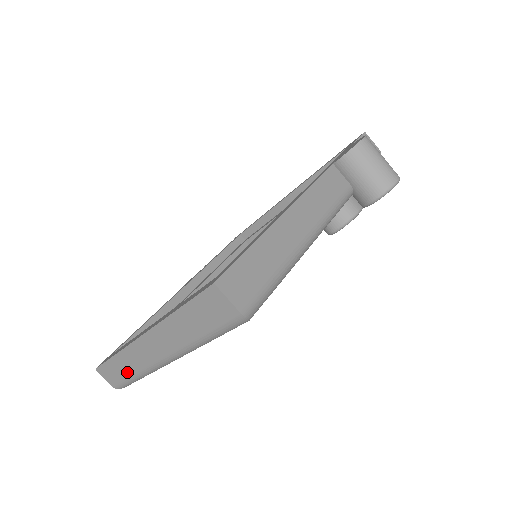
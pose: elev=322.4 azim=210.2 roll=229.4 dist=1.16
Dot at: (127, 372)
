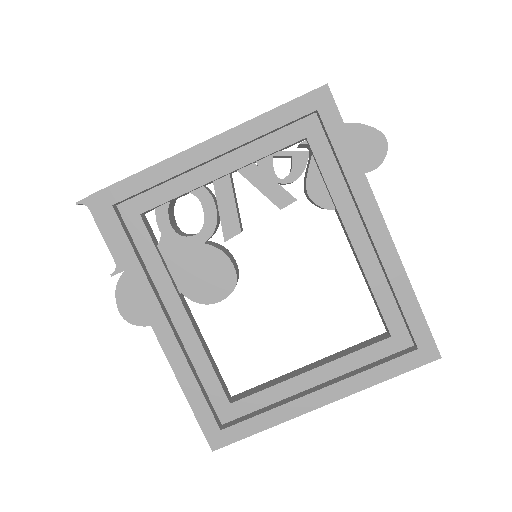
Dot at: occluded
